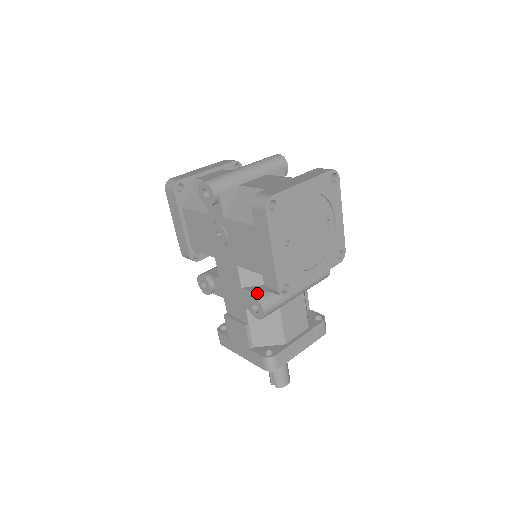
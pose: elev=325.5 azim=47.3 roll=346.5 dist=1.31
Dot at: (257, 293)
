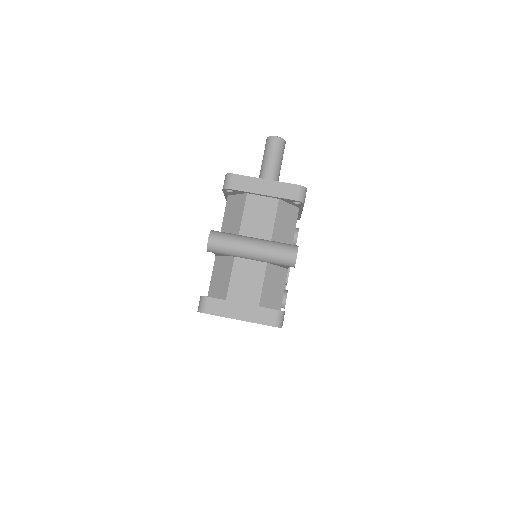
Dot at: occluded
